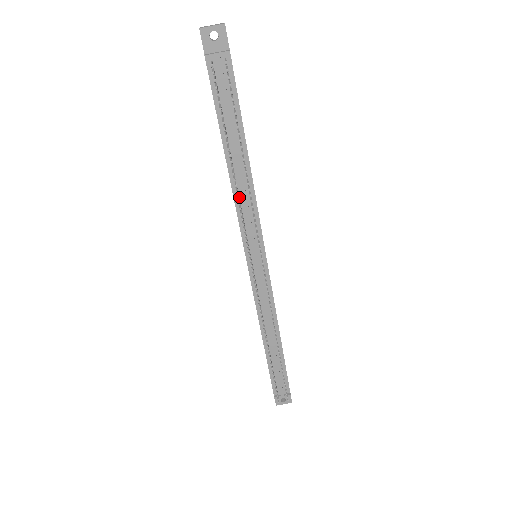
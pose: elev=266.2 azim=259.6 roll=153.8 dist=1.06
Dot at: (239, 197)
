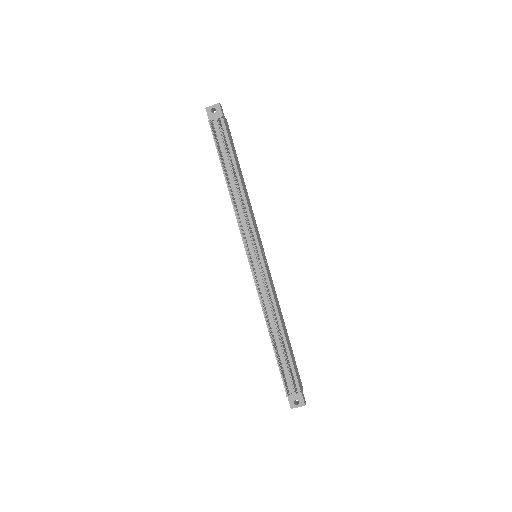
Dot at: (237, 206)
